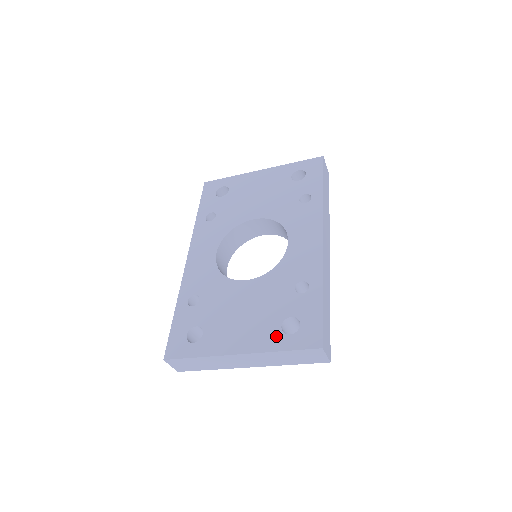
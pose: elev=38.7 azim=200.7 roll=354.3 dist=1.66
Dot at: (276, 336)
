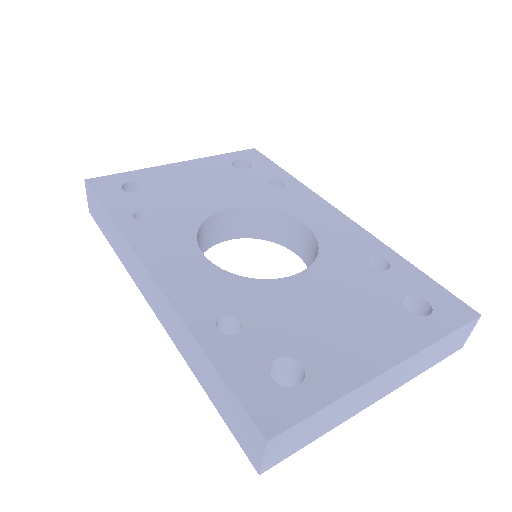
Dot at: (416, 323)
